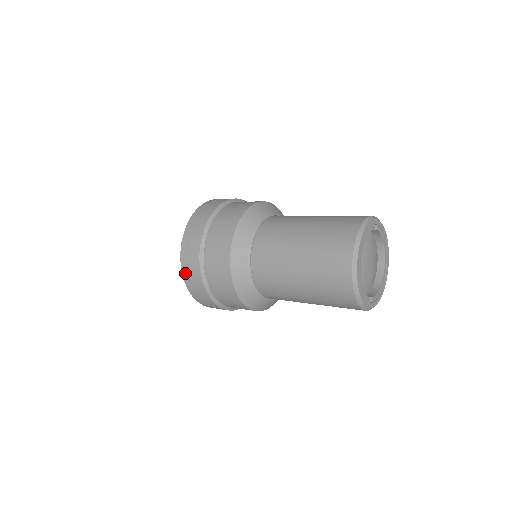
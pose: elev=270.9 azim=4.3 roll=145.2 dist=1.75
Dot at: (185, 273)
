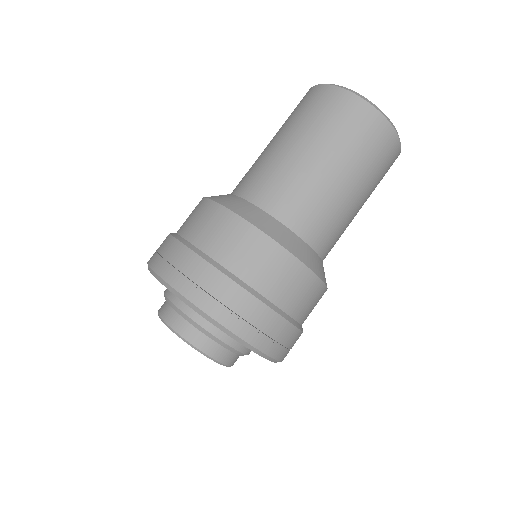
Dot at: (186, 289)
